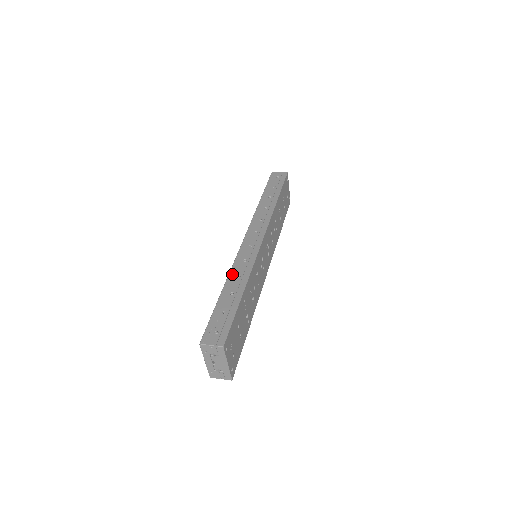
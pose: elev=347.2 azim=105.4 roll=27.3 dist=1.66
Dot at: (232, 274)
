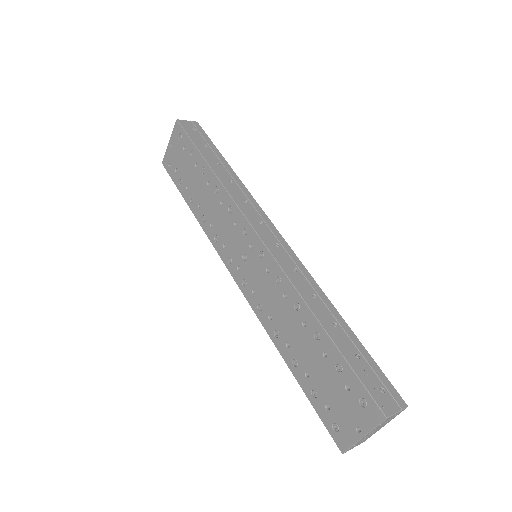
Dot at: (305, 295)
